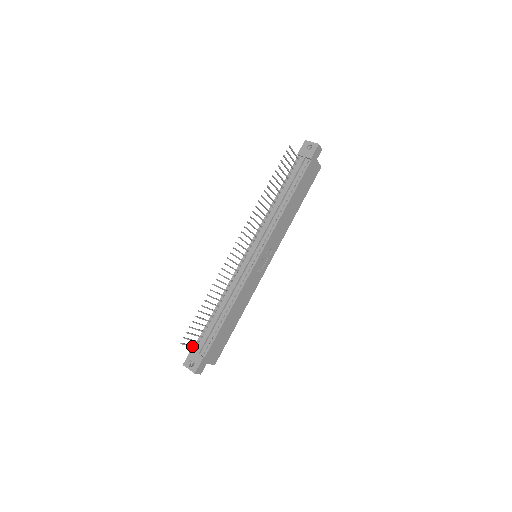
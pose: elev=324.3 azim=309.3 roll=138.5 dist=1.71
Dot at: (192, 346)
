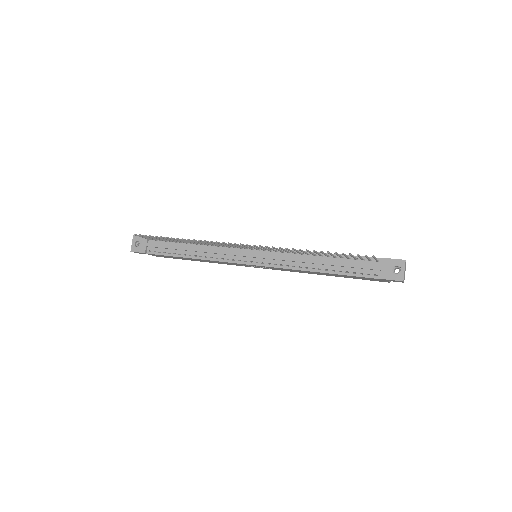
Dot at: (147, 238)
